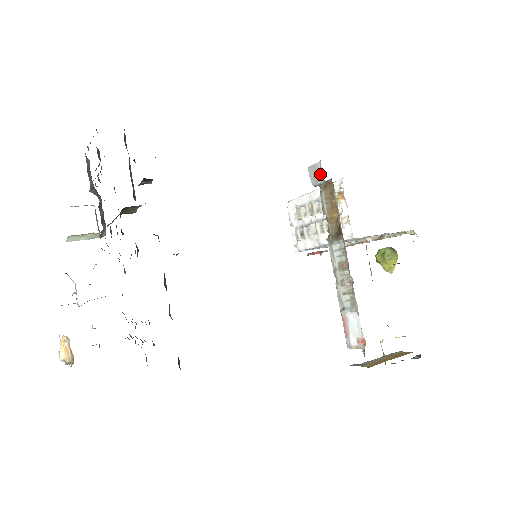
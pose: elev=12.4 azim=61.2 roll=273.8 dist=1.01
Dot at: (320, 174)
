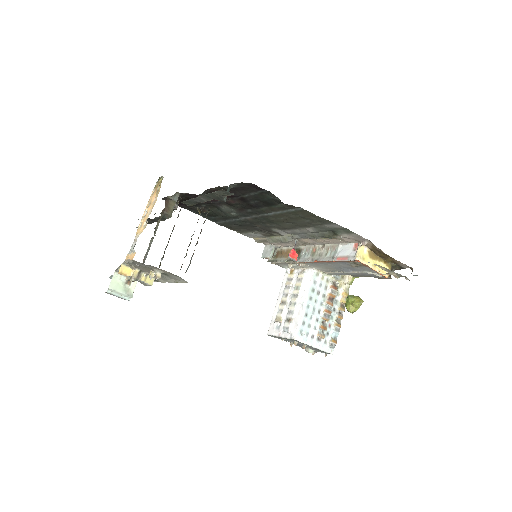
Dot at: (269, 248)
